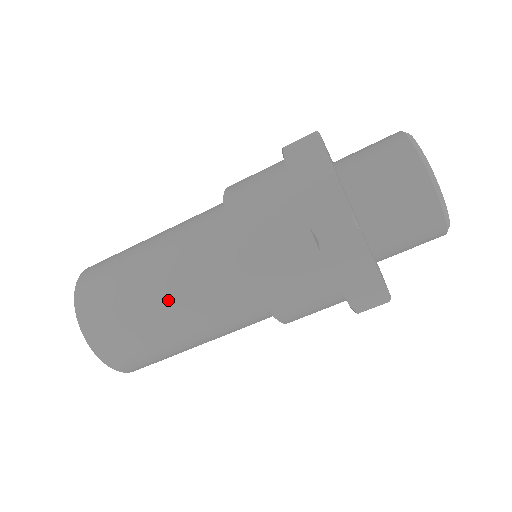
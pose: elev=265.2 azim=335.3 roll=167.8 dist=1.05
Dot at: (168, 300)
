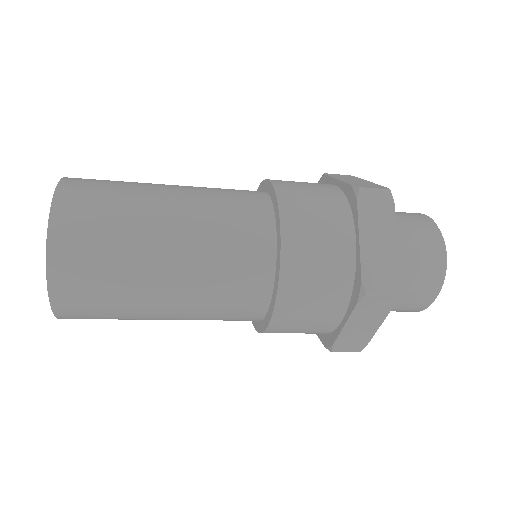
Dot at: (177, 276)
